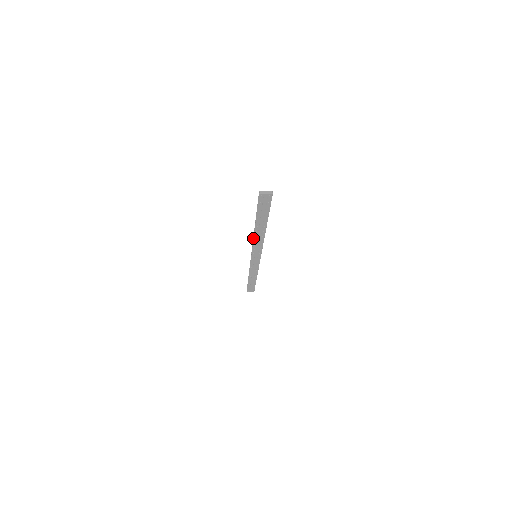
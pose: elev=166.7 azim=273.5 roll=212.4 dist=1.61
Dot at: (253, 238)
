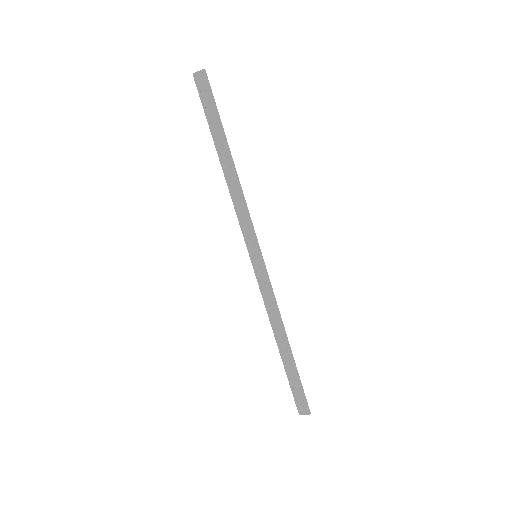
Dot at: (230, 193)
